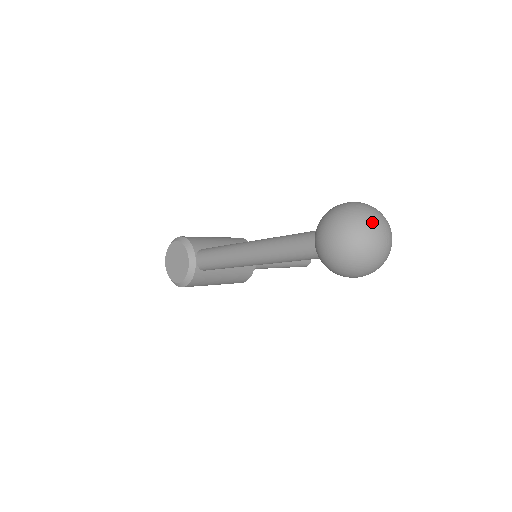
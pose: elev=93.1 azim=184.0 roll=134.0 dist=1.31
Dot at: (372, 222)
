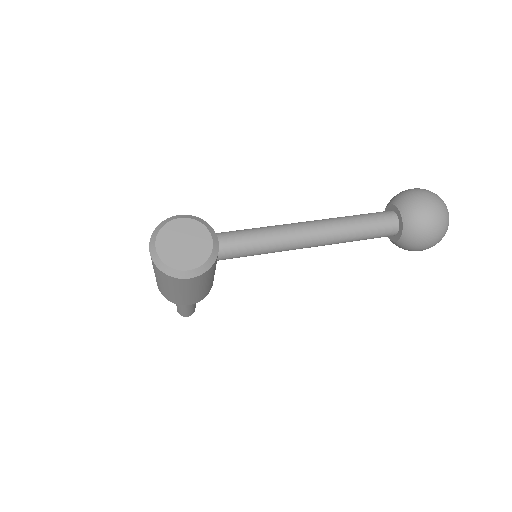
Dot at: occluded
